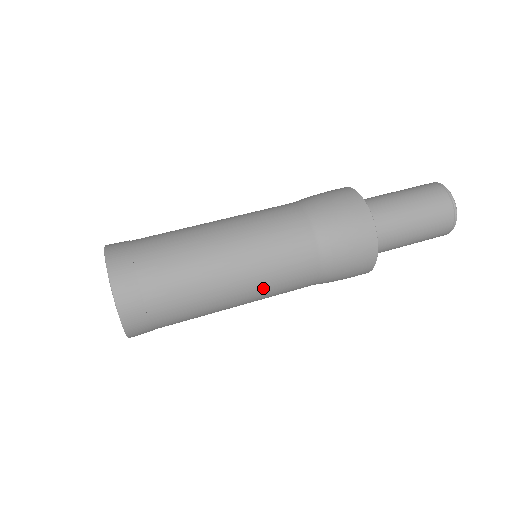
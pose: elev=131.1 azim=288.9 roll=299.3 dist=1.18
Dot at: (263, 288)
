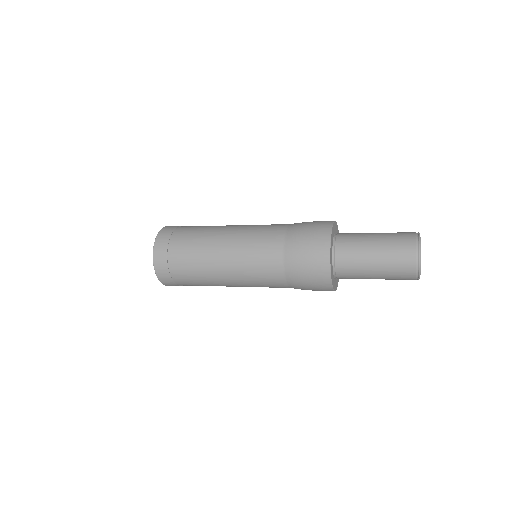
Dot at: (240, 260)
